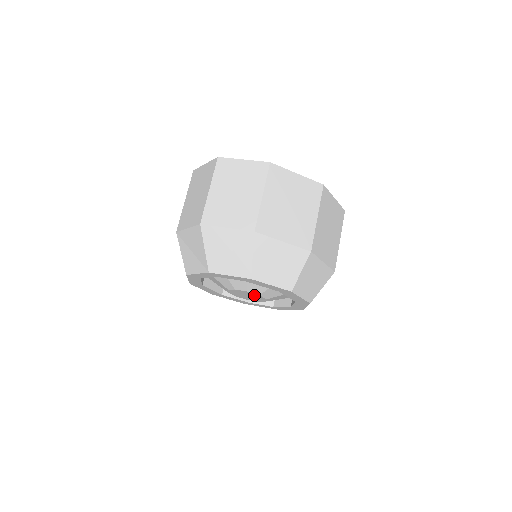
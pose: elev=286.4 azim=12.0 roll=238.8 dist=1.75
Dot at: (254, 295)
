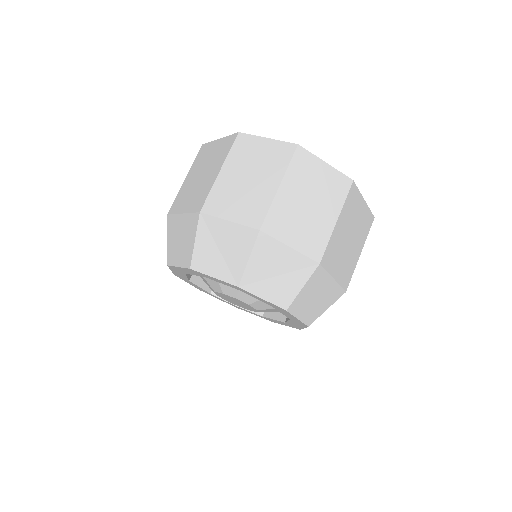
Dot at: (248, 306)
